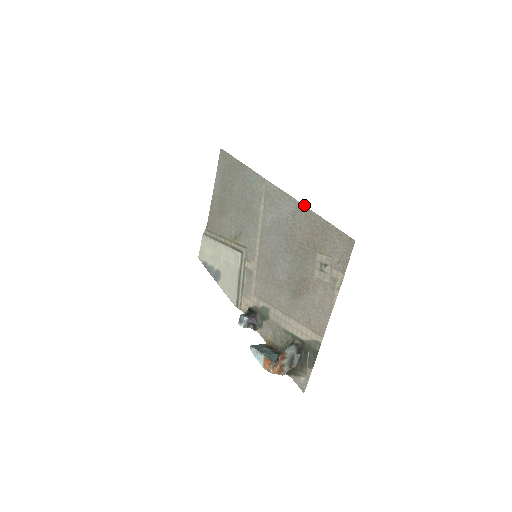
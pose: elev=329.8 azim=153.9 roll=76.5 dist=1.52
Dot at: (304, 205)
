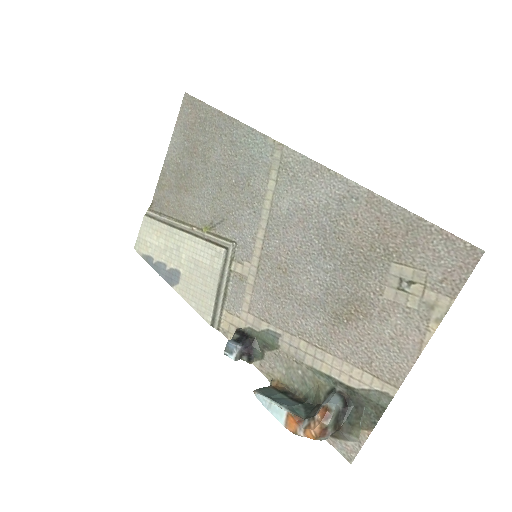
Dot at: occluded
